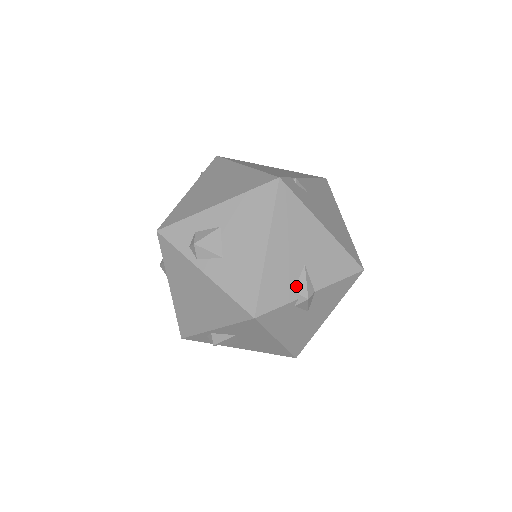
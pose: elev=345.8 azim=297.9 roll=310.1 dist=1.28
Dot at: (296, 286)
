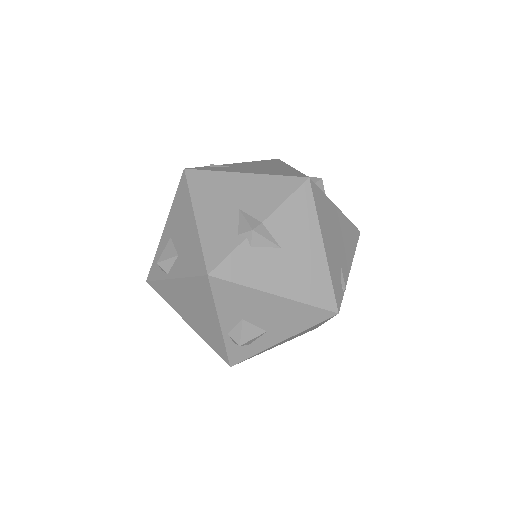
Dot at: (239, 229)
